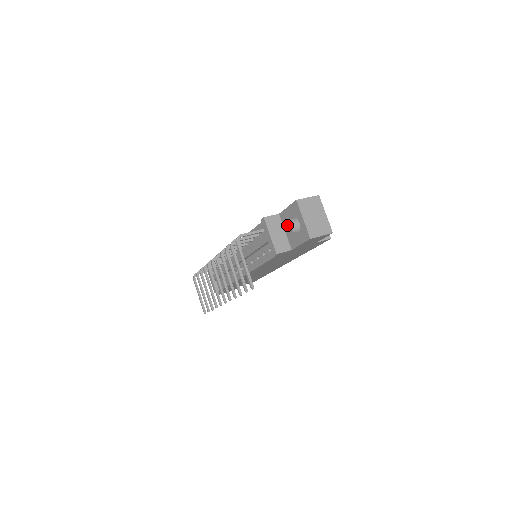
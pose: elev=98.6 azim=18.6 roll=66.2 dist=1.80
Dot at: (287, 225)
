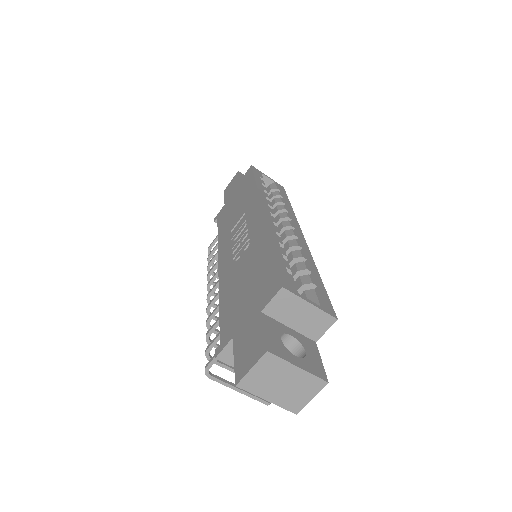
Dot at: occluded
